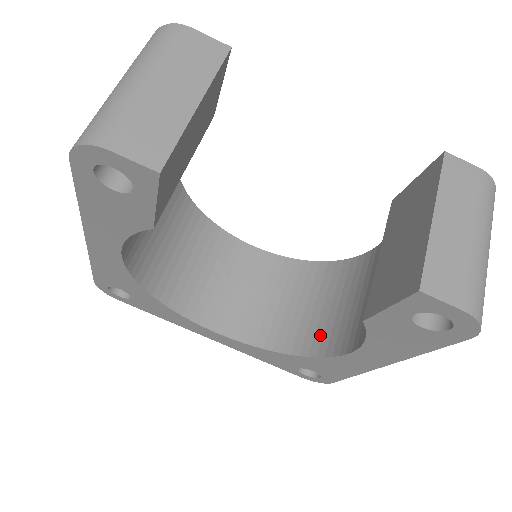
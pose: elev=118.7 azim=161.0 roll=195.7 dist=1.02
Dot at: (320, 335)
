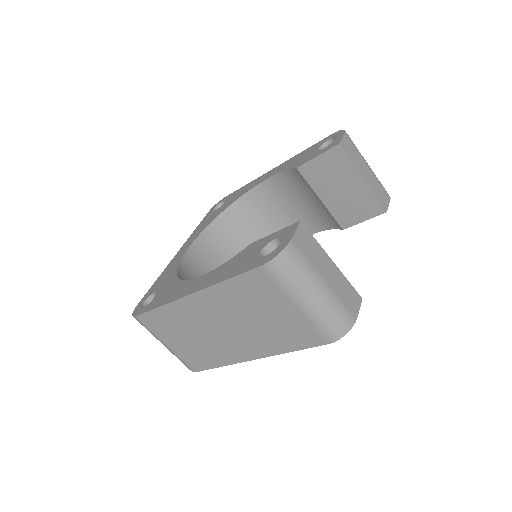
Dot at: occluded
